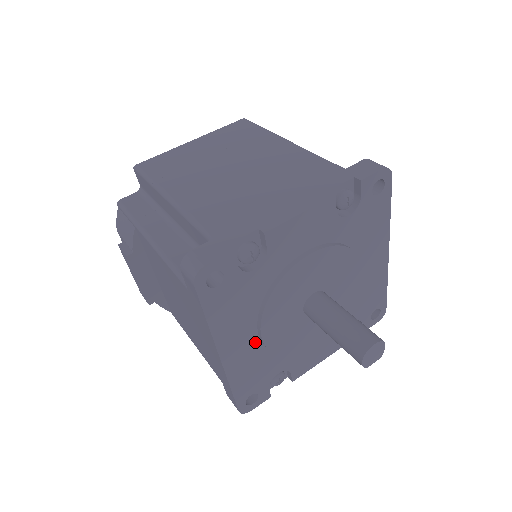
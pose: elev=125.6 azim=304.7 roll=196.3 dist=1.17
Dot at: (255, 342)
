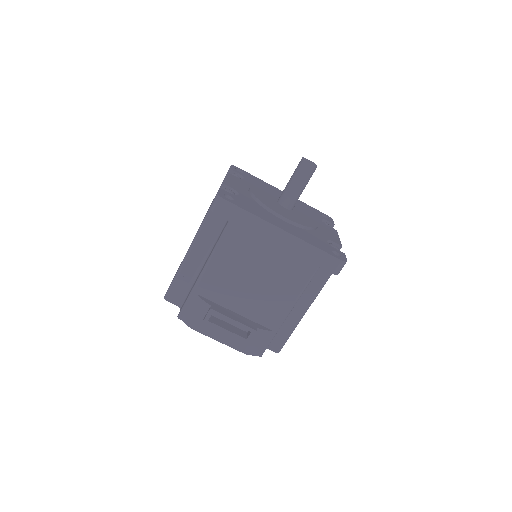
Dot at: (289, 225)
